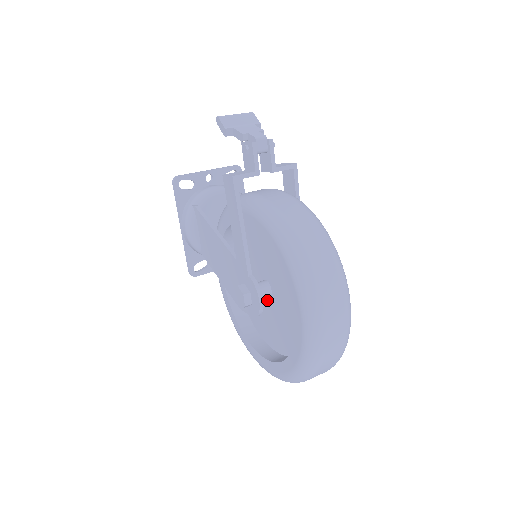
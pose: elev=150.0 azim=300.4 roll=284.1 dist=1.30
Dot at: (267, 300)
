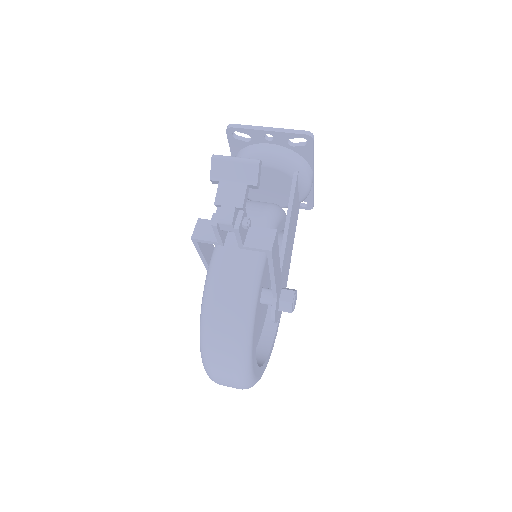
Dot at: occluded
